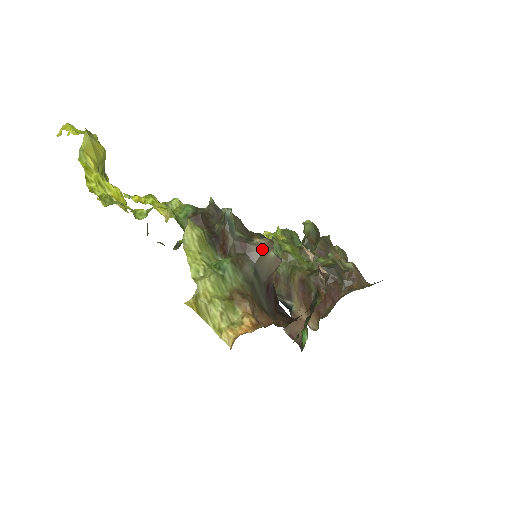
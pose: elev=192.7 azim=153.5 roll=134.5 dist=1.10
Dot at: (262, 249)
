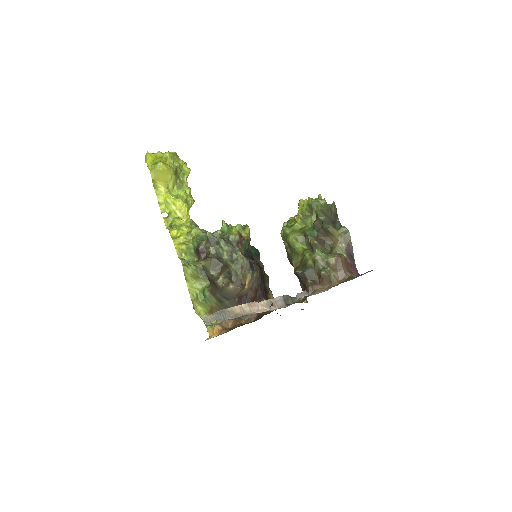
Dot at: (221, 287)
